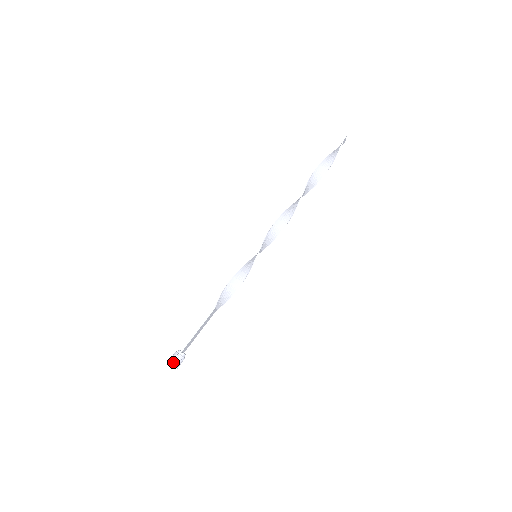
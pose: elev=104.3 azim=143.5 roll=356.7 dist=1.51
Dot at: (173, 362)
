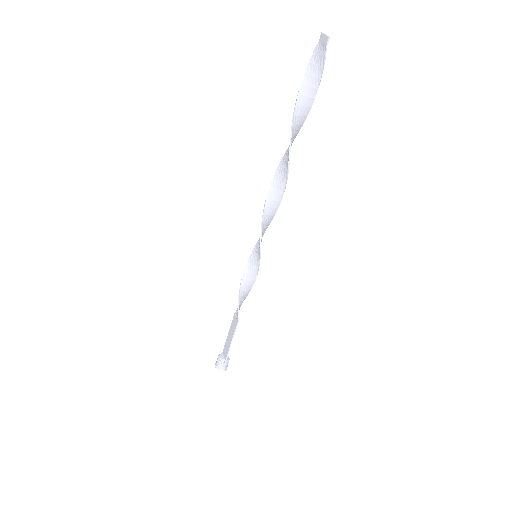
Dot at: (223, 369)
